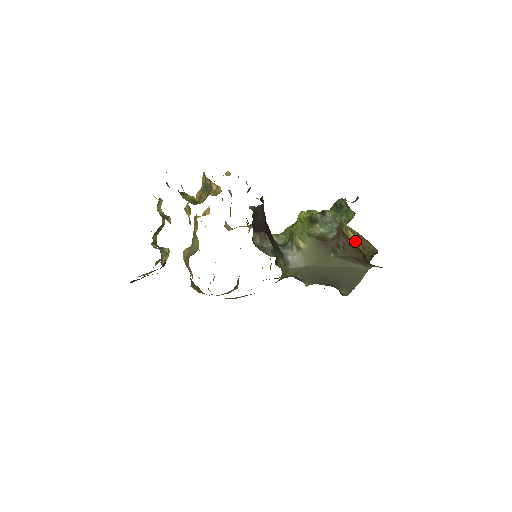
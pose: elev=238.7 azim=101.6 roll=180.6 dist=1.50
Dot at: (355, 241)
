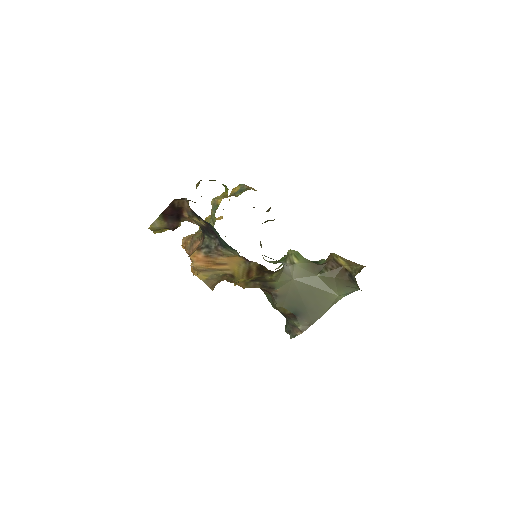
Dot at: (344, 264)
